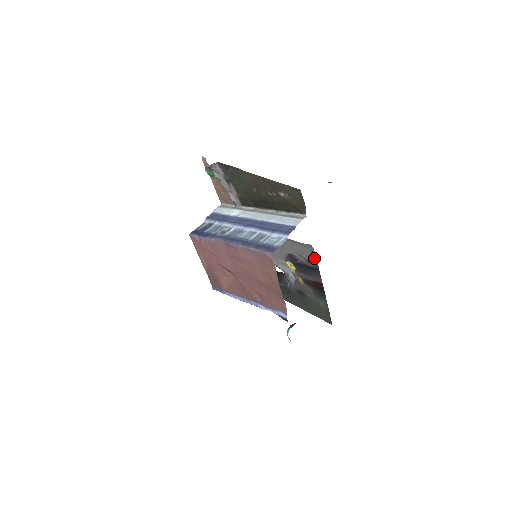
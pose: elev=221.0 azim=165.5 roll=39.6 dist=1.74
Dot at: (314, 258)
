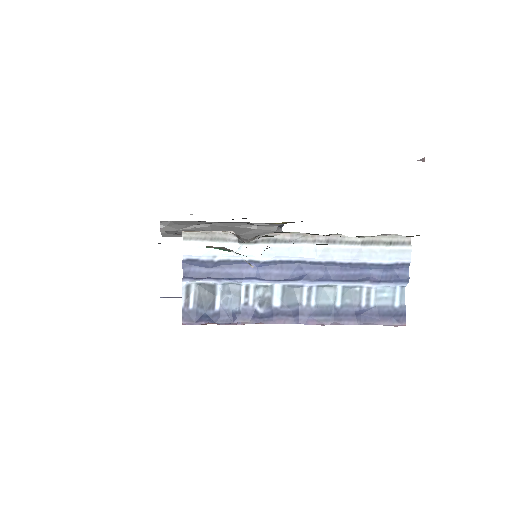
Dot at: occluded
